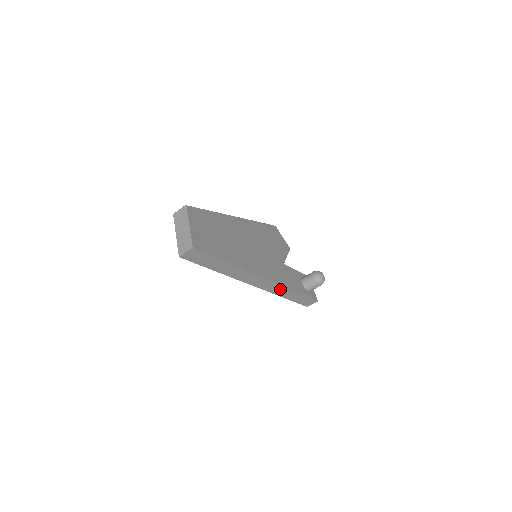
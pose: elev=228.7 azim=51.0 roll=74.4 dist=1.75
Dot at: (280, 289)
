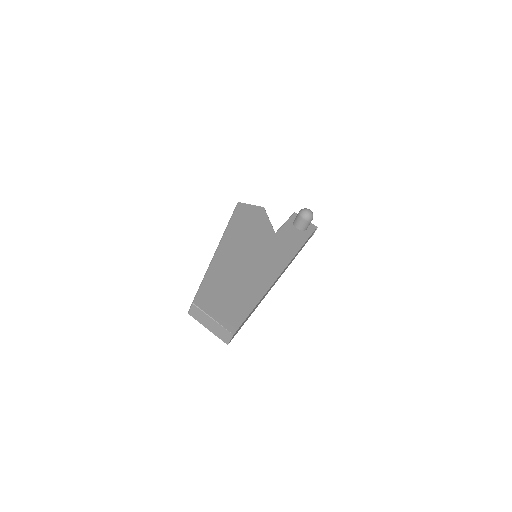
Dot at: (292, 259)
